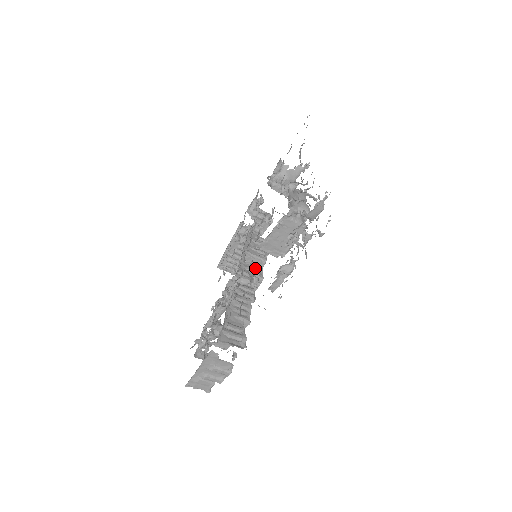
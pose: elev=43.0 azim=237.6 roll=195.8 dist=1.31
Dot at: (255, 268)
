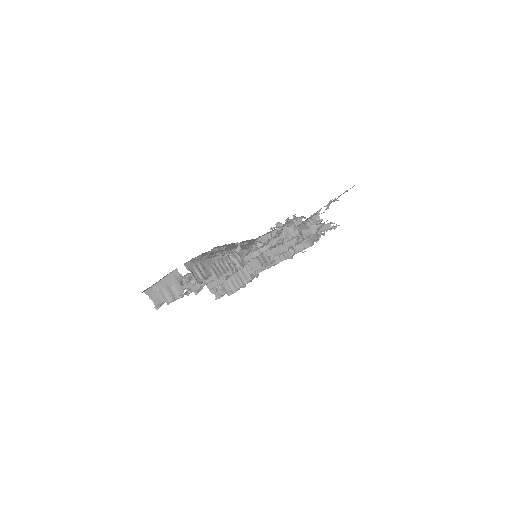
Dot at: (251, 268)
